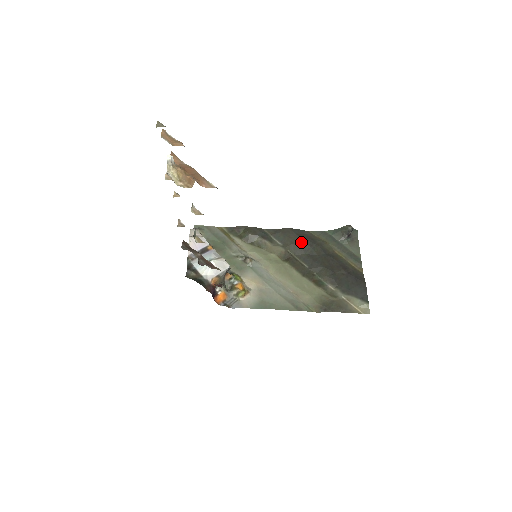
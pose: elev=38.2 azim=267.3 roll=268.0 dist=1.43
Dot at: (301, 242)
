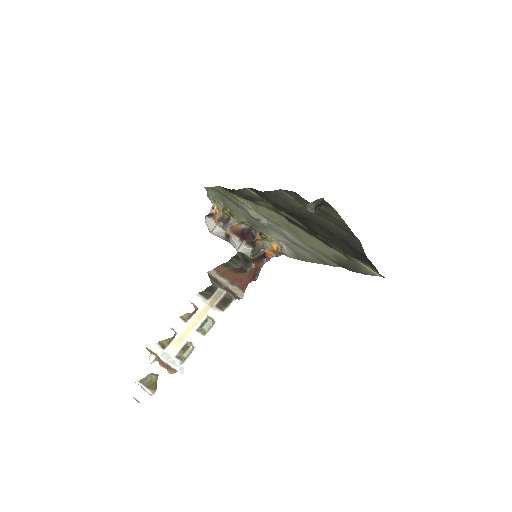
Dot at: (282, 209)
